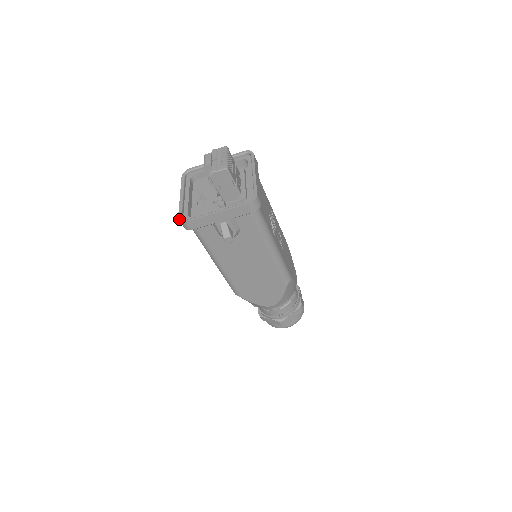
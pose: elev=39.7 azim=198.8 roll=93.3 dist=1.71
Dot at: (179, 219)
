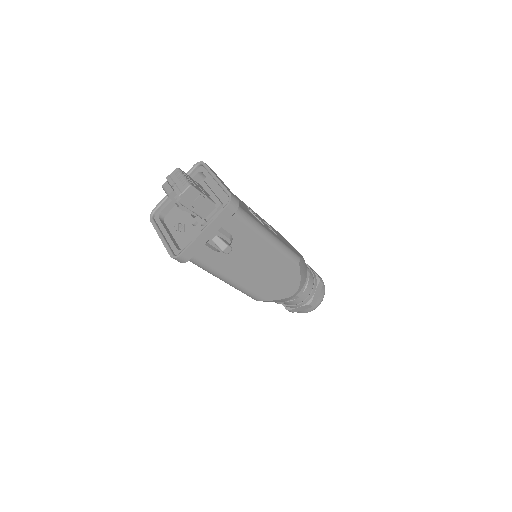
Dot at: (172, 257)
